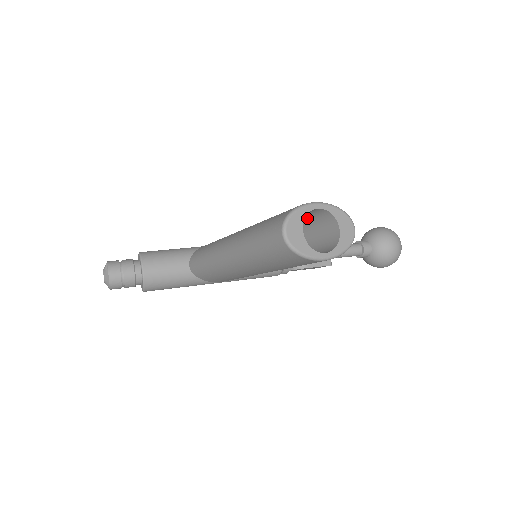
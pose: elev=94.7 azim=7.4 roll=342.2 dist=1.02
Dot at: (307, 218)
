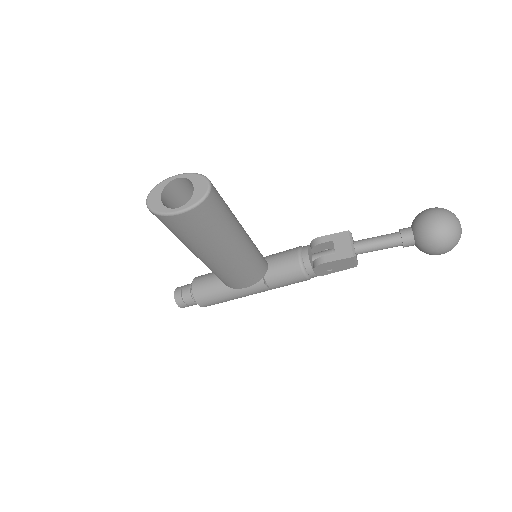
Dot at: occluded
